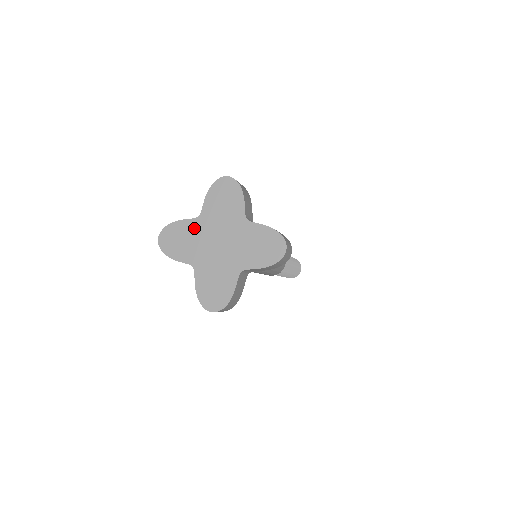
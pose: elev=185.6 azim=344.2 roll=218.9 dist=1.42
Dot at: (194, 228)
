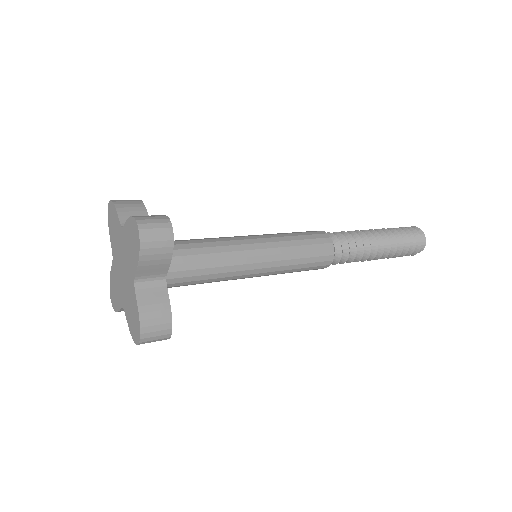
Dot at: (114, 270)
